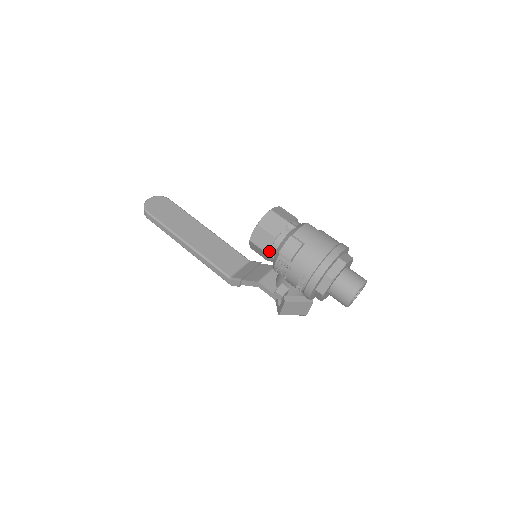
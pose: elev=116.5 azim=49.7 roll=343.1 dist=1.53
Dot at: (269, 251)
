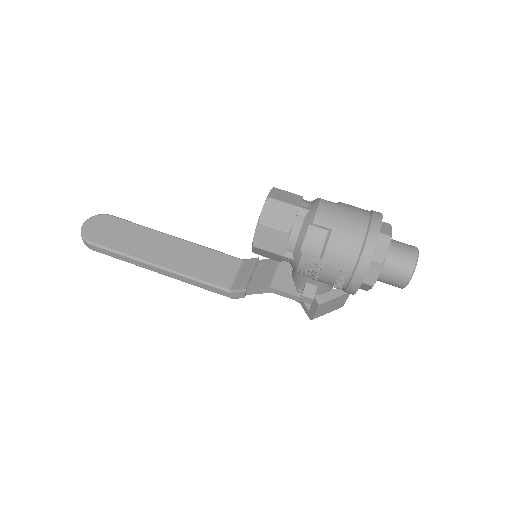
Dot at: (284, 252)
